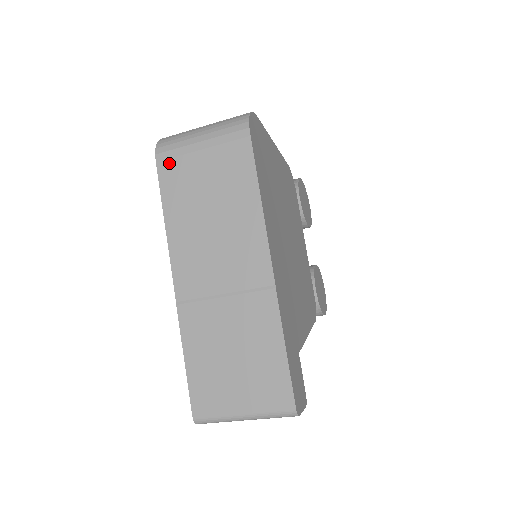
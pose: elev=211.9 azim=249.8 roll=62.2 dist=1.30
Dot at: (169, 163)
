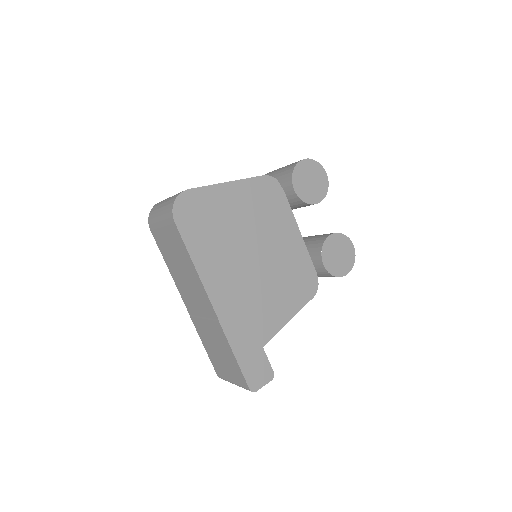
Dot at: (155, 232)
